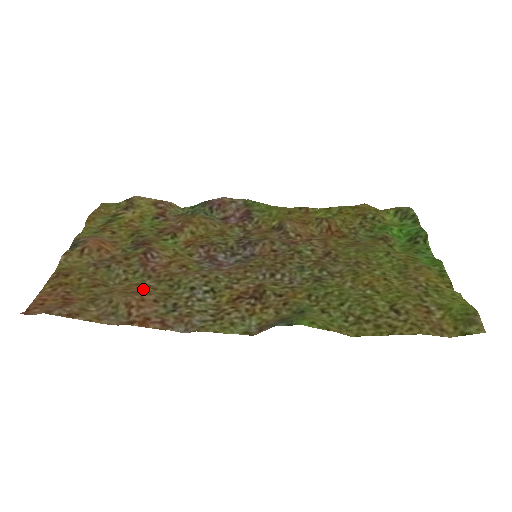
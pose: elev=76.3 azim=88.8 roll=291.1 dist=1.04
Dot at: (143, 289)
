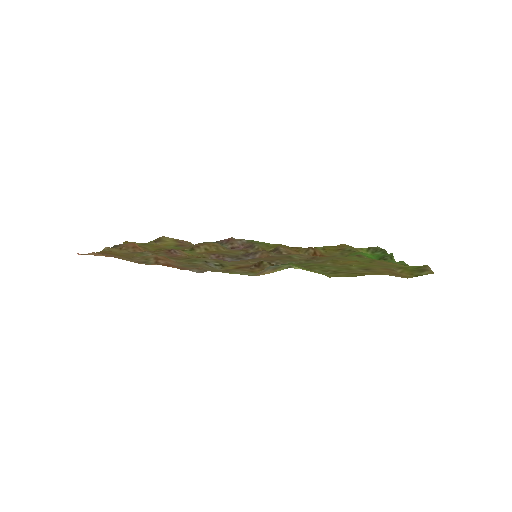
Dot at: occluded
